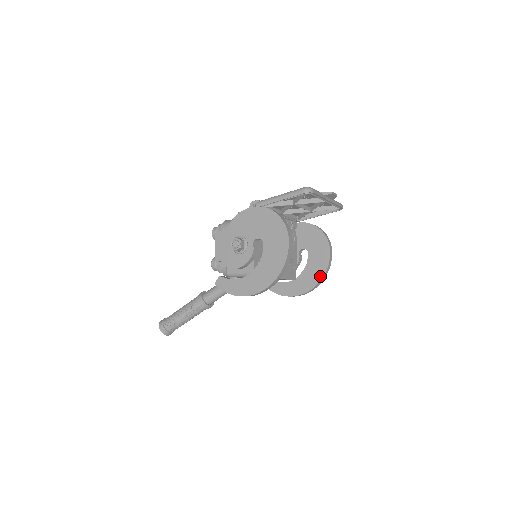
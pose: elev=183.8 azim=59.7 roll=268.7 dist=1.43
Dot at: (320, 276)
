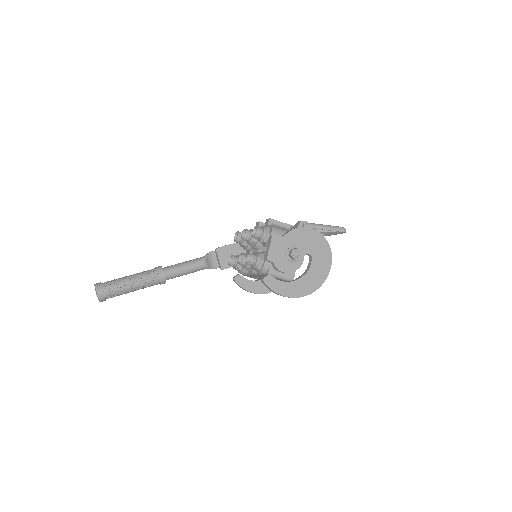
Dot at: occluded
